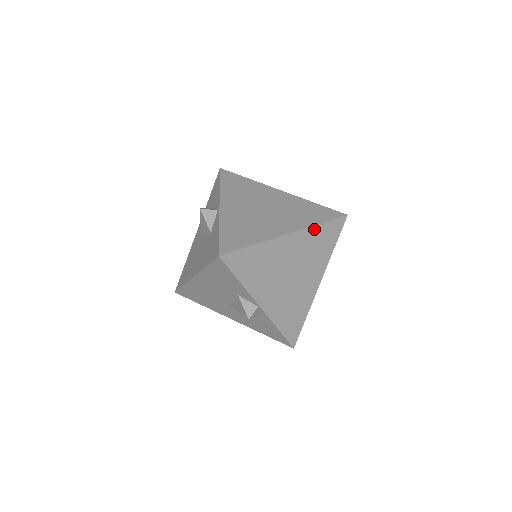
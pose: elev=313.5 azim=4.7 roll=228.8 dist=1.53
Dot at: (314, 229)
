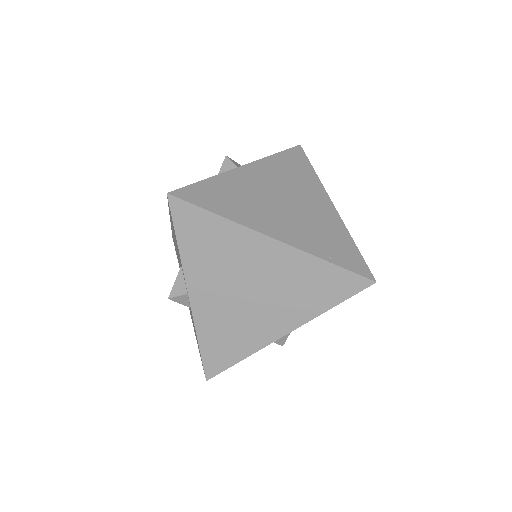
Dot at: (314, 261)
